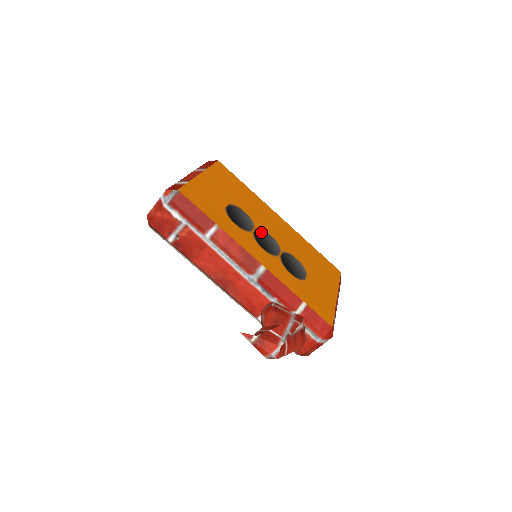
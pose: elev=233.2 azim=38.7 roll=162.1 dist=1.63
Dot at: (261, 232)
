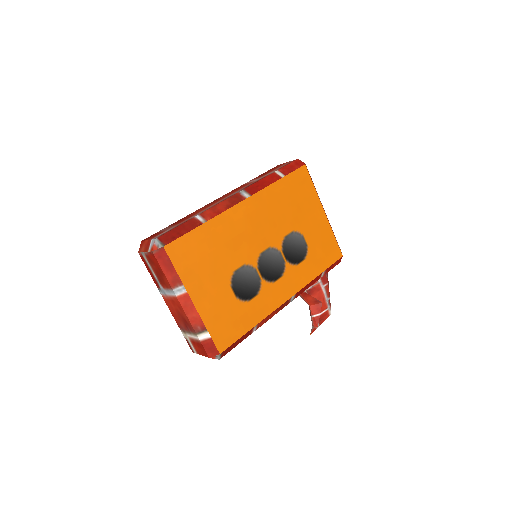
Dot at: (261, 263)
